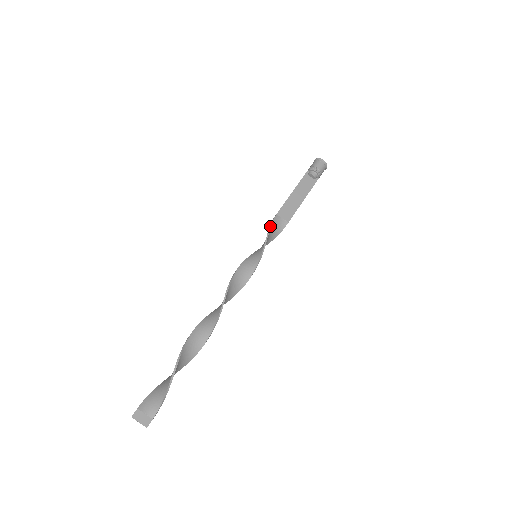
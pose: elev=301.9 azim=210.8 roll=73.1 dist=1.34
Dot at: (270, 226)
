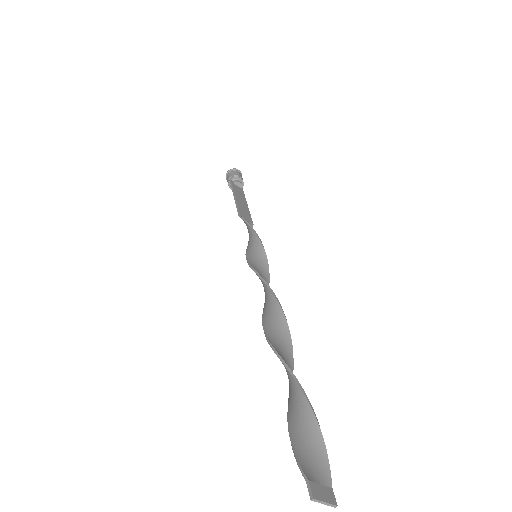
Dot at: (249, 224)
